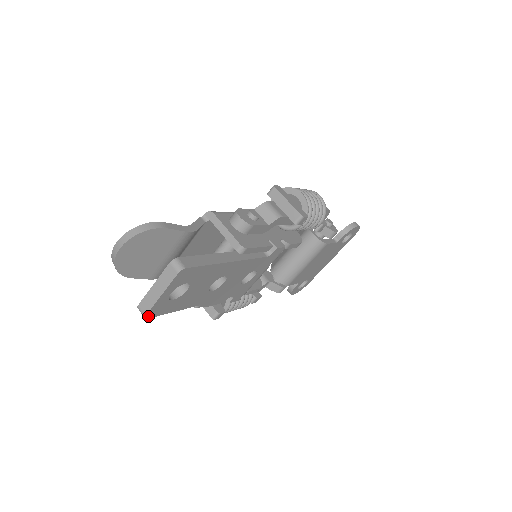
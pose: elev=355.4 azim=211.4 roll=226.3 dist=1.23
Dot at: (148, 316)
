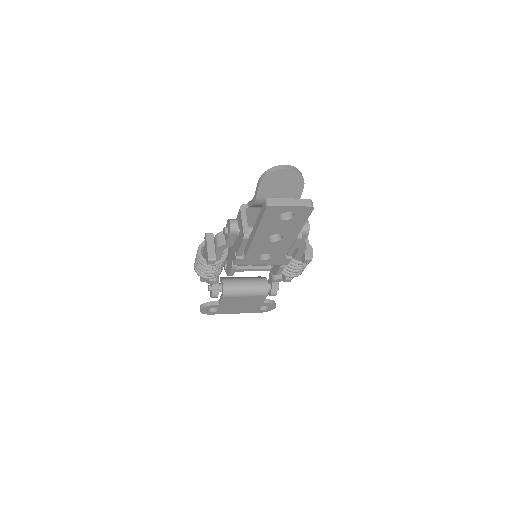
Dot at: (269, 207)
